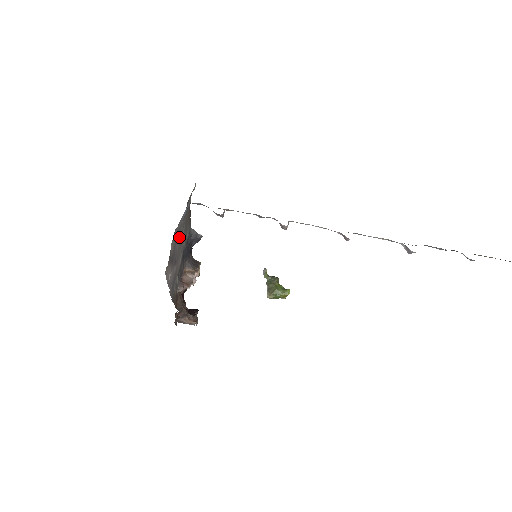
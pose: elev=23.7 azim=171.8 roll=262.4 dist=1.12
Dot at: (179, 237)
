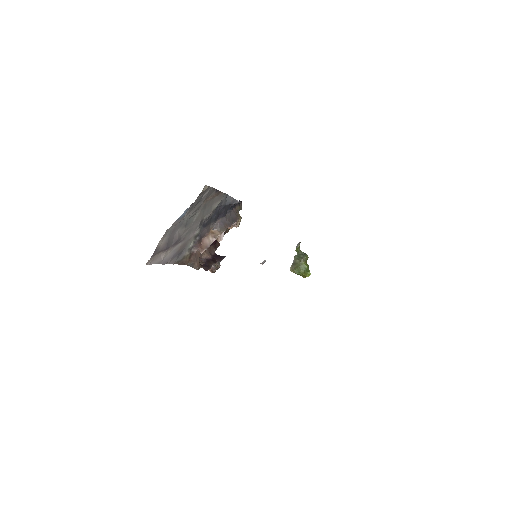
Dot at: (185, 224)
